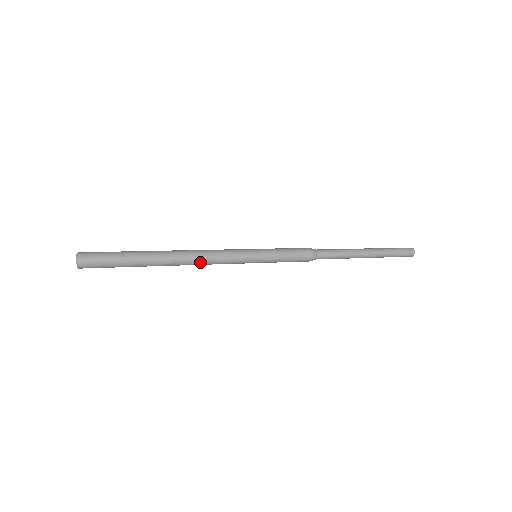
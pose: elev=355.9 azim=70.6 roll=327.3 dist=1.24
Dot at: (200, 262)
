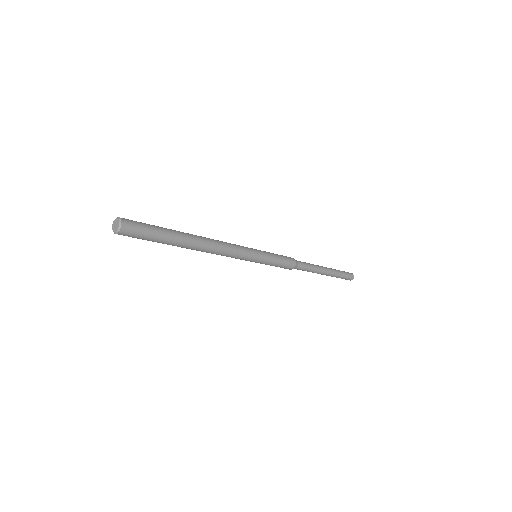
Dot at: (219, 251)
